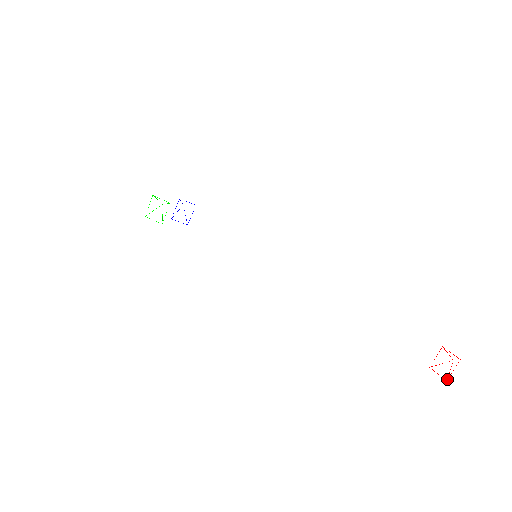
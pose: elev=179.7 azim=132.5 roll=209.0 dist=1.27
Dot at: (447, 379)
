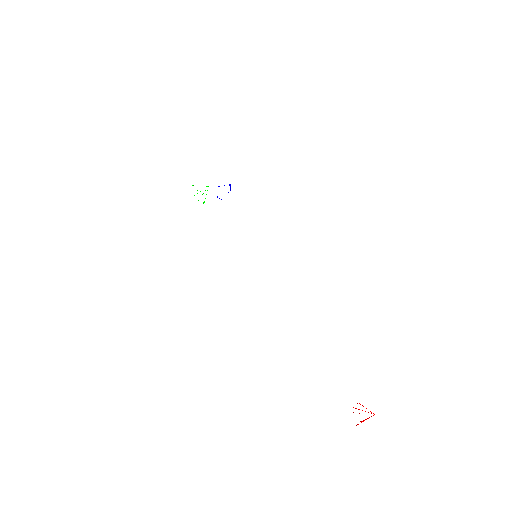
Dot at: occluded
